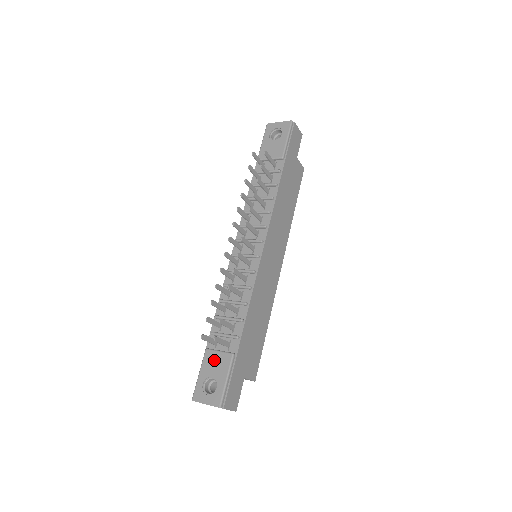
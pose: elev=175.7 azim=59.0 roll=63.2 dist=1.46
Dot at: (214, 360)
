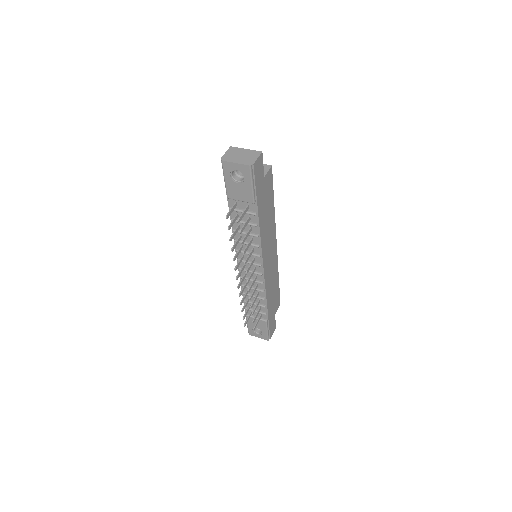
Dot at: (254, 322)
